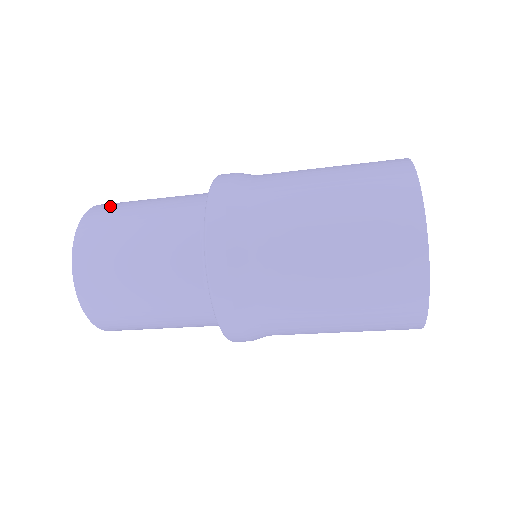
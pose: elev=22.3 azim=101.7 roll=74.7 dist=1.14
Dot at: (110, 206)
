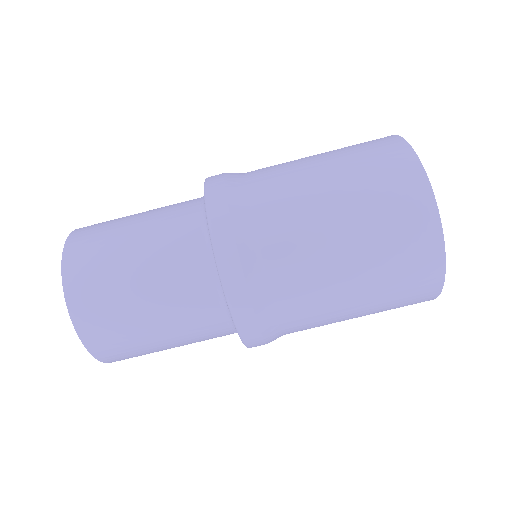
Dot at: (94, 226)
